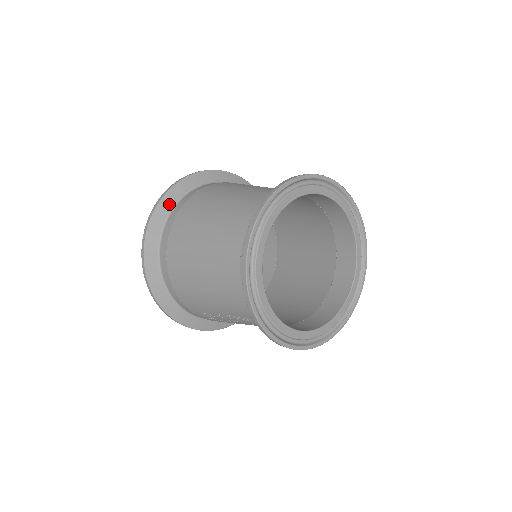
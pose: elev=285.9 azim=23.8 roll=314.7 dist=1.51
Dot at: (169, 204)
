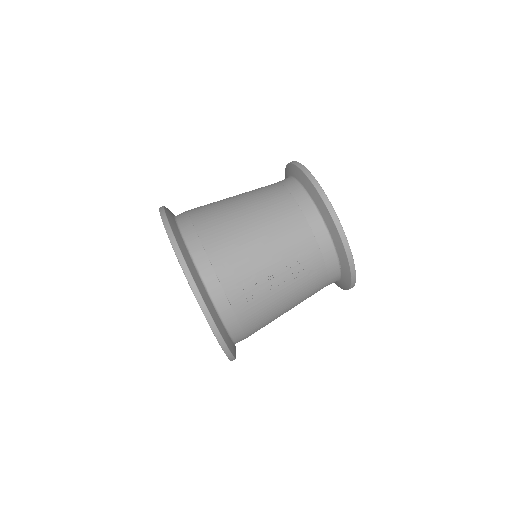
Dot at: occluded
